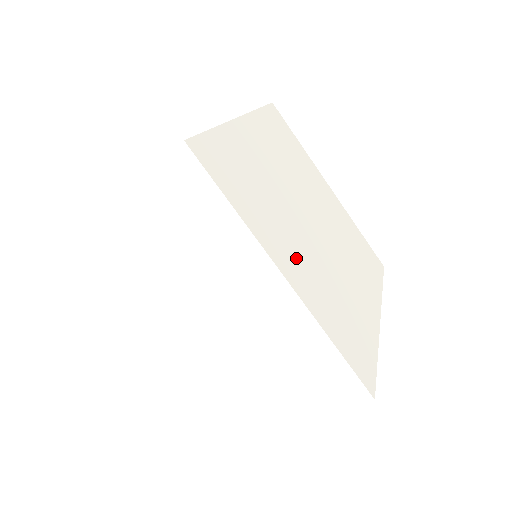
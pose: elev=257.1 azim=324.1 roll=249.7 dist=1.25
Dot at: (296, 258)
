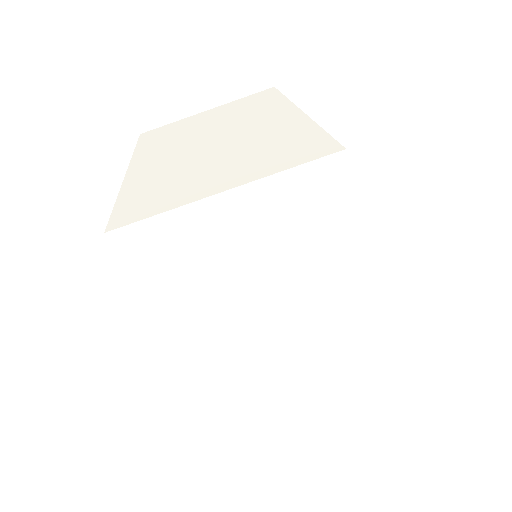
Dot at: occluded
